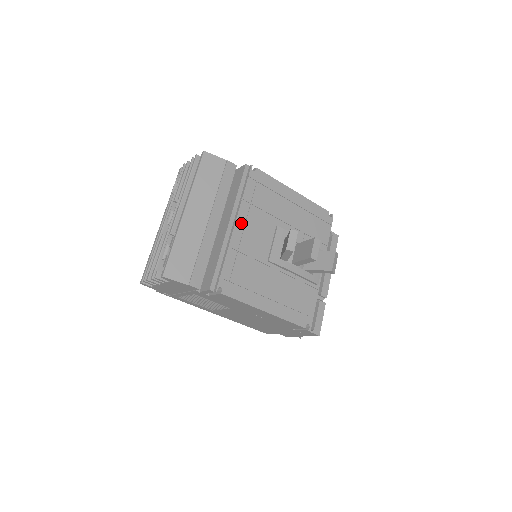
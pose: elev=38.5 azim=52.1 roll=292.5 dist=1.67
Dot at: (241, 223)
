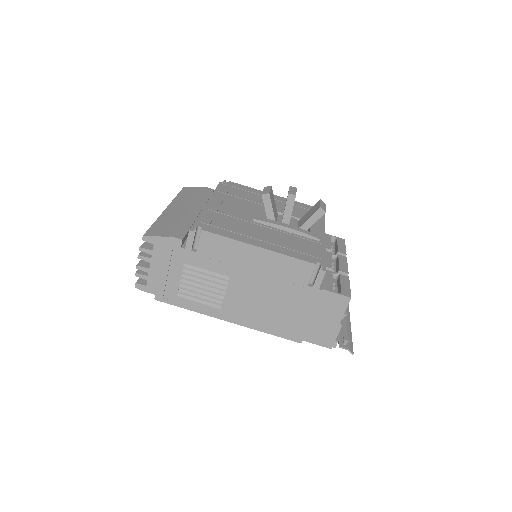
Dot at: (219, 201)
